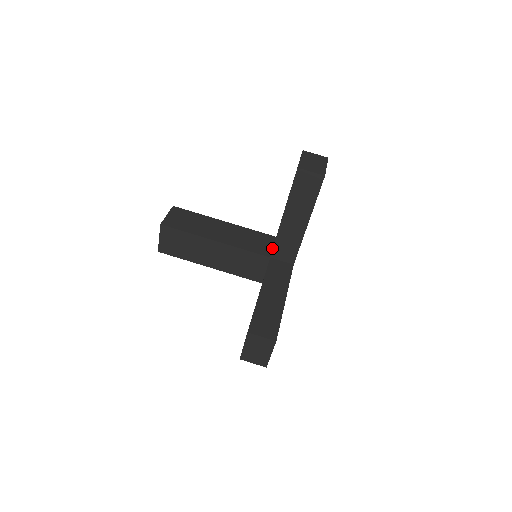
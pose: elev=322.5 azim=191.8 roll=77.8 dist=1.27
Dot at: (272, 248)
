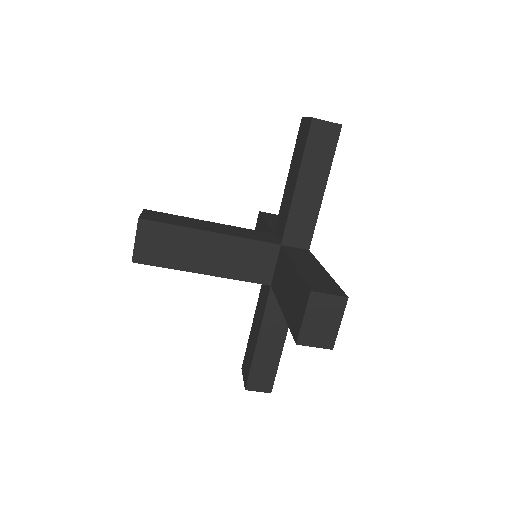
Dot at: (277, 239)
